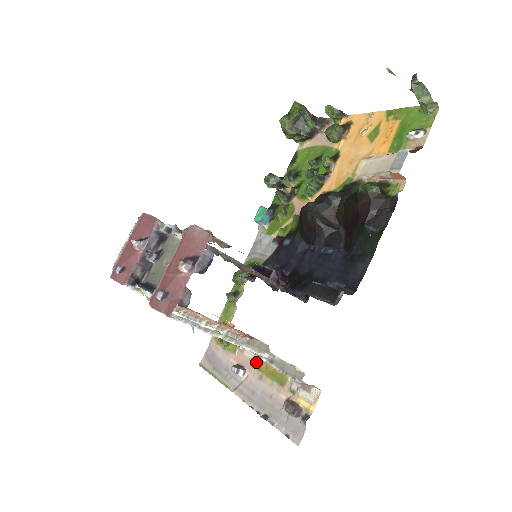
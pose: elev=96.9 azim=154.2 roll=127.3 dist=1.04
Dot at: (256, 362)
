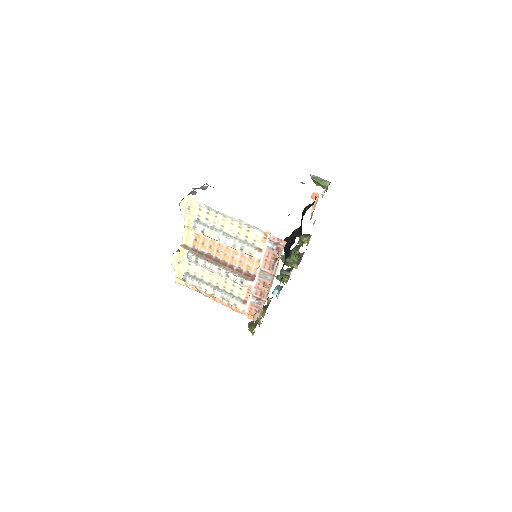
Dot at: occluded
